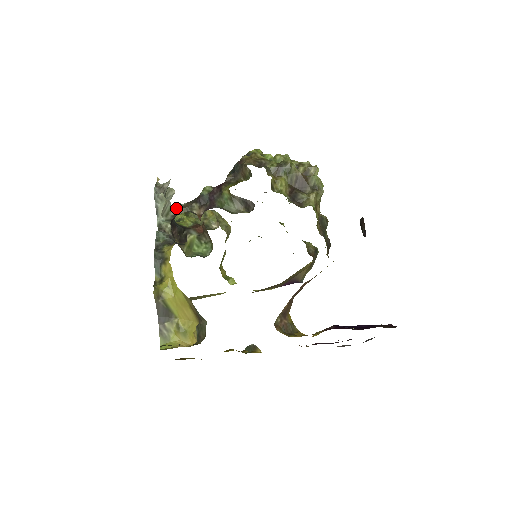
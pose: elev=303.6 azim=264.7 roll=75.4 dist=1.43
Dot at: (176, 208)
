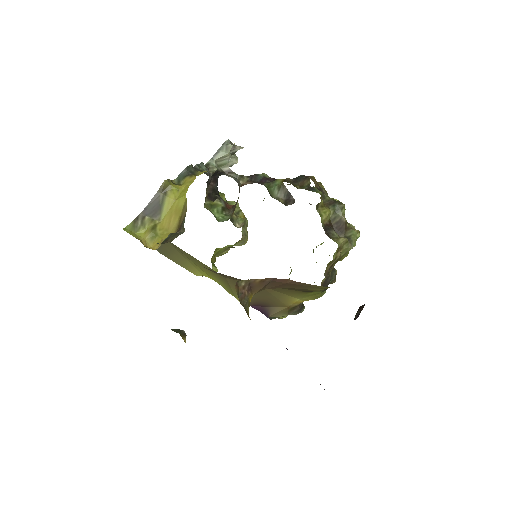
Dot at: occluded
